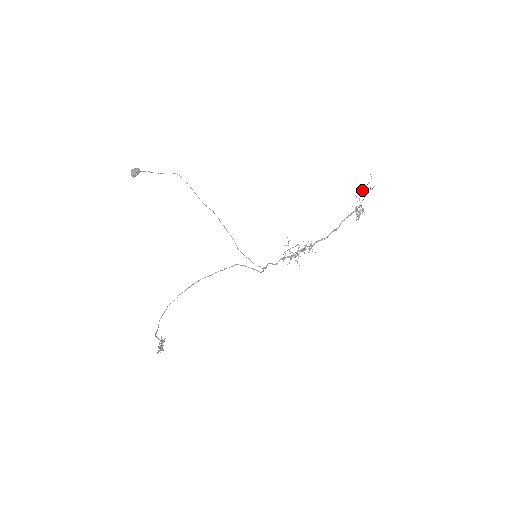
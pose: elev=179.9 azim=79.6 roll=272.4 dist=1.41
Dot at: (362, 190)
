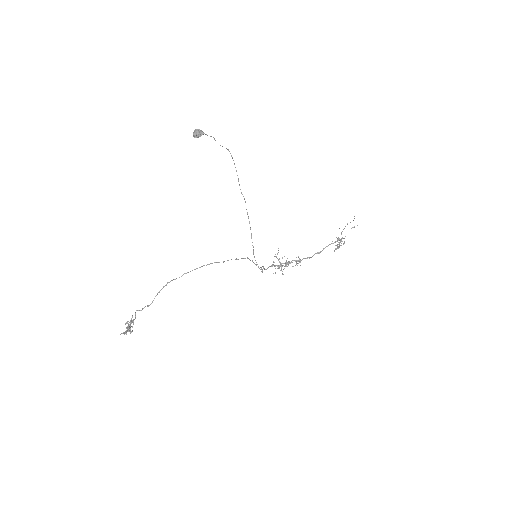
Dot at: occluded
